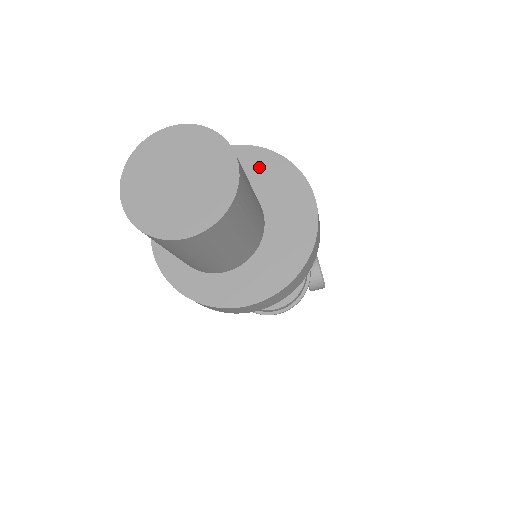
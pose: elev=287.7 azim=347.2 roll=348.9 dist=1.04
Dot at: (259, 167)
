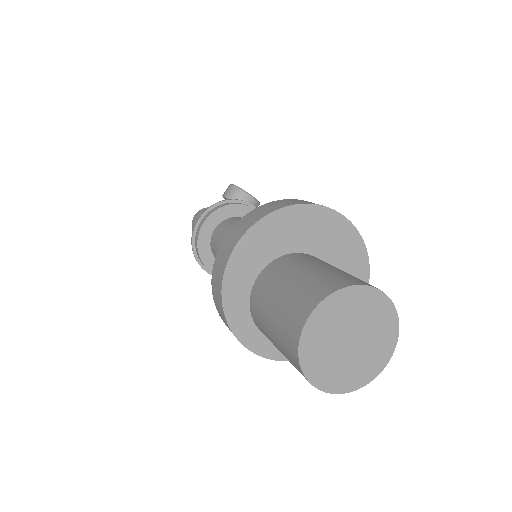
Dot at: (287, 228)
